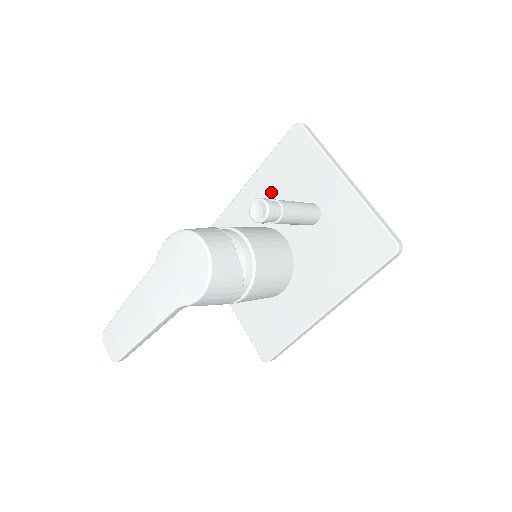
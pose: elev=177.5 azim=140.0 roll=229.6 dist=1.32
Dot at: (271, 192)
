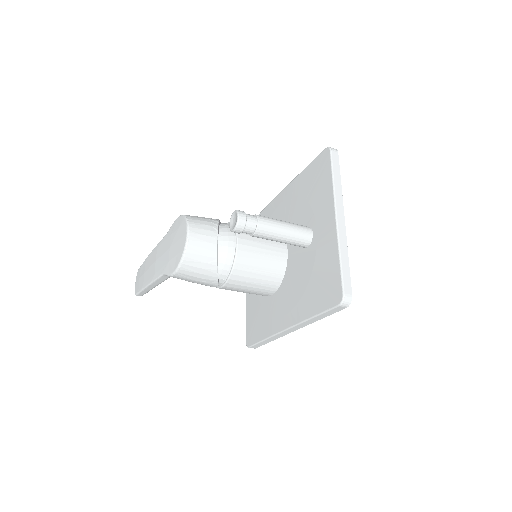
Dot at: (294, 204)
